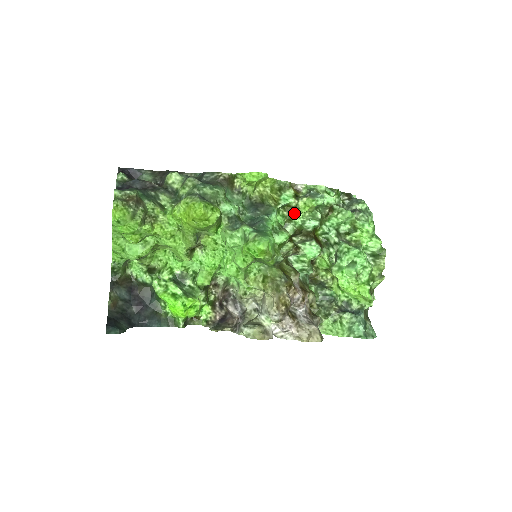
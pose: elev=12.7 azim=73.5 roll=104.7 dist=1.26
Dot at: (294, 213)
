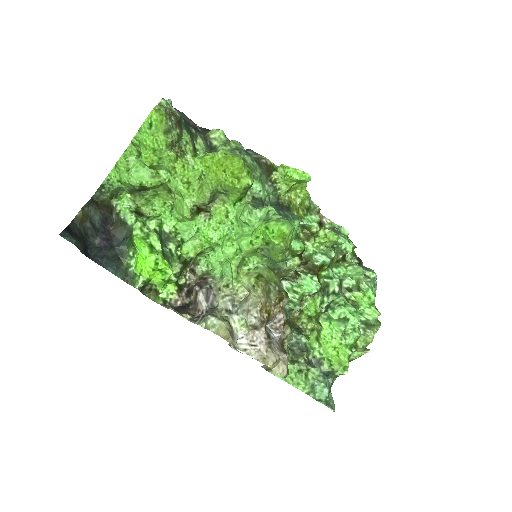
Dot at: (310, 239)
